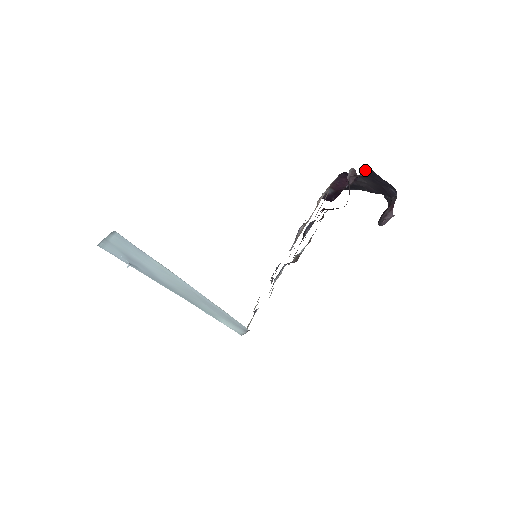
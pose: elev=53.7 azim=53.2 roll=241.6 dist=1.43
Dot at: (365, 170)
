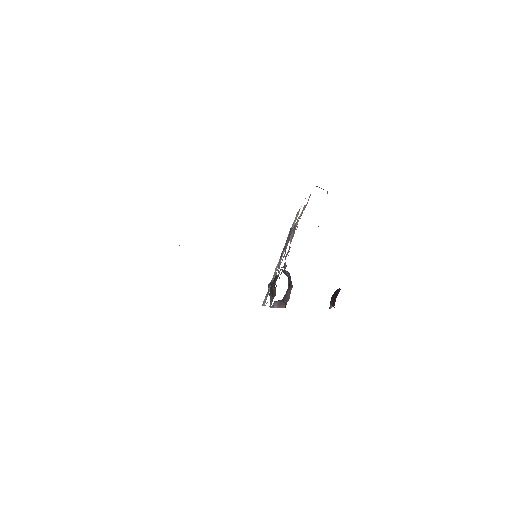
Dot at: occluded
